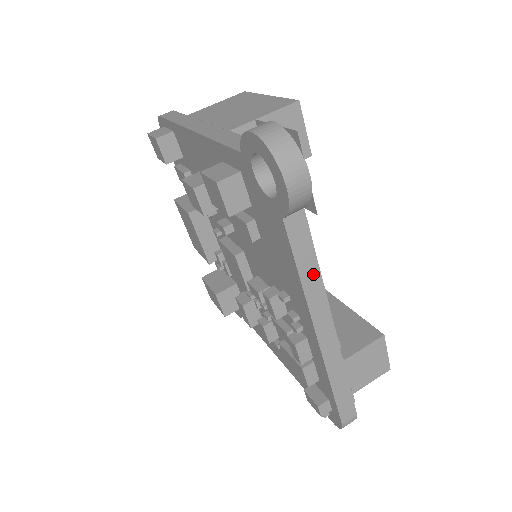
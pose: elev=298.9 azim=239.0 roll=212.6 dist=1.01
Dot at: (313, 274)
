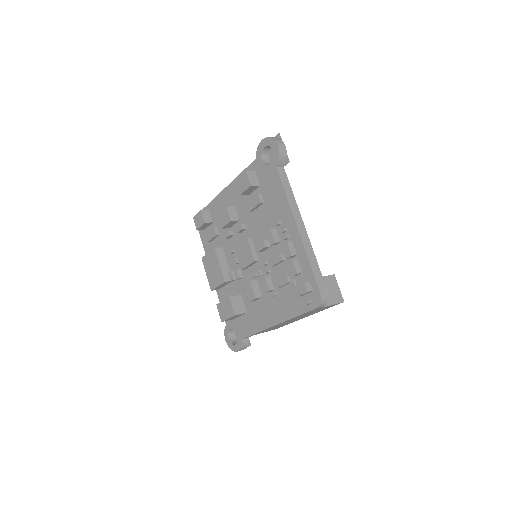
Dot at: (291, 195)
